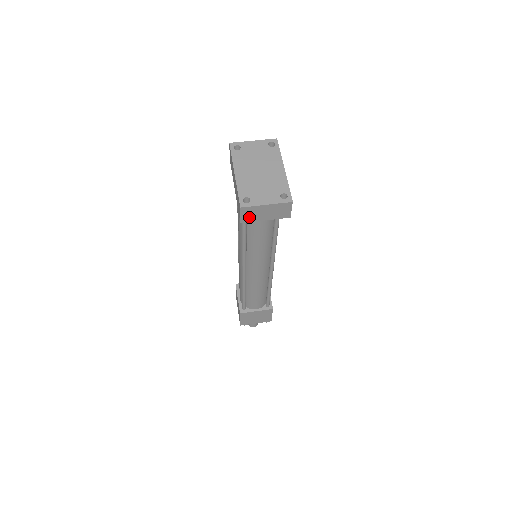
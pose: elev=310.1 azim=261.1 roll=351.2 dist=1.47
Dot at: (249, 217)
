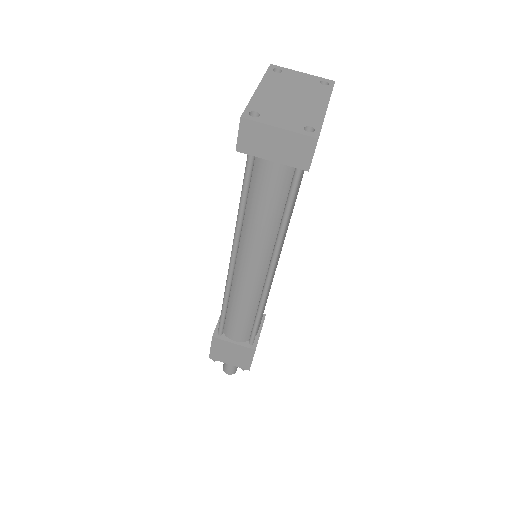
Dot at: (250, 144)
